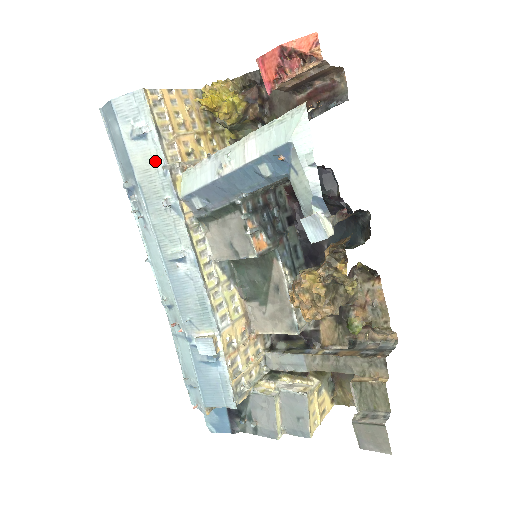
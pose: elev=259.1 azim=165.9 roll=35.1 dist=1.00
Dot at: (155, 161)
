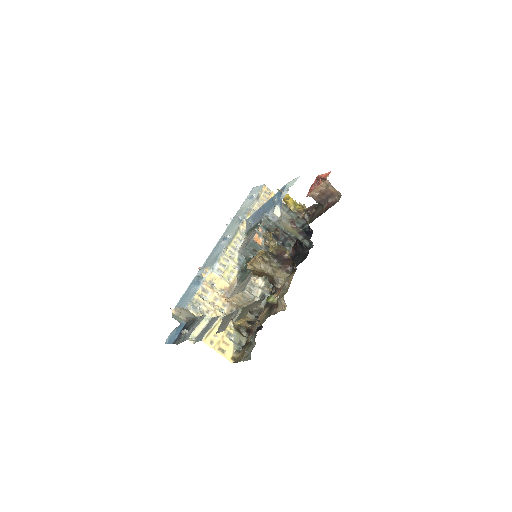
Dot at: (248, 205)
